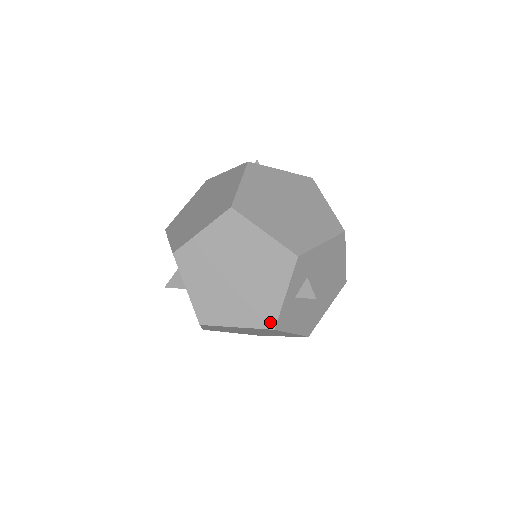
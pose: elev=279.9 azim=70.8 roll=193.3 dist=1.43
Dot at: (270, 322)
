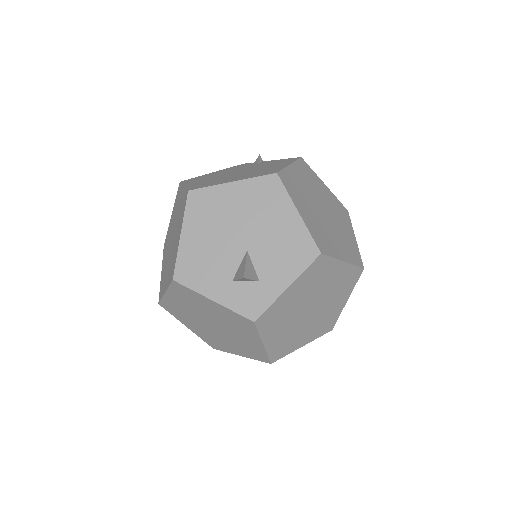
Dot at: occluded
